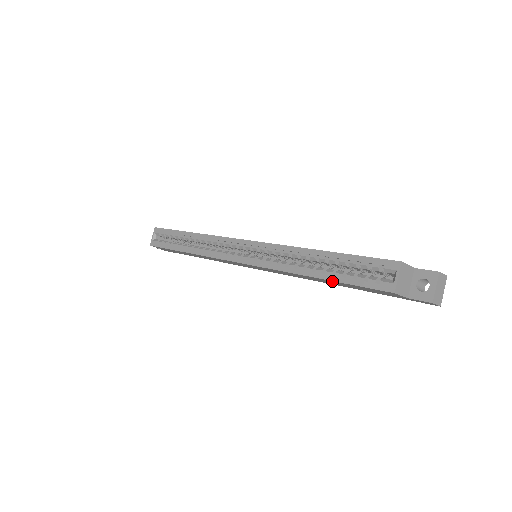
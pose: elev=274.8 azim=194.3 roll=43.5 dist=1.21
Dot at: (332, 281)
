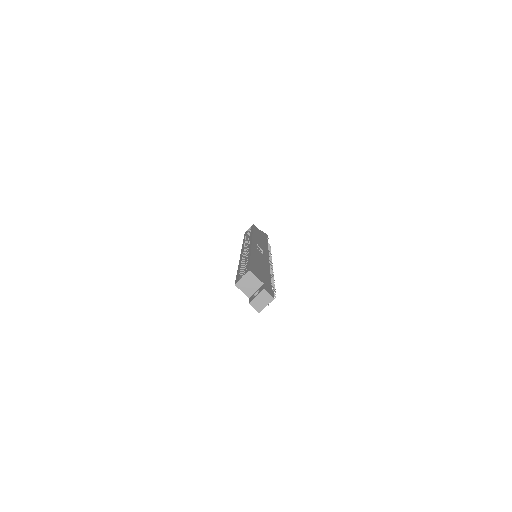
Dot at: occluded
